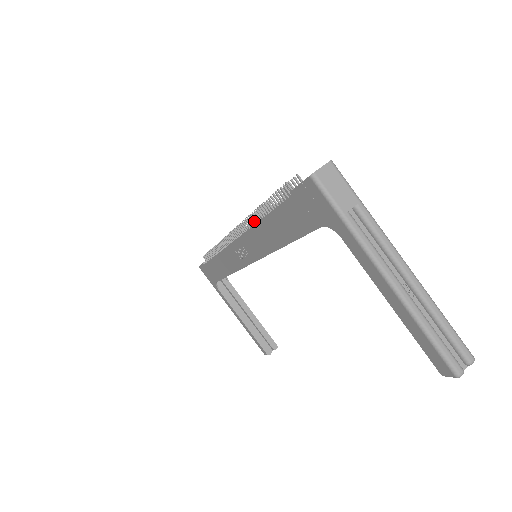
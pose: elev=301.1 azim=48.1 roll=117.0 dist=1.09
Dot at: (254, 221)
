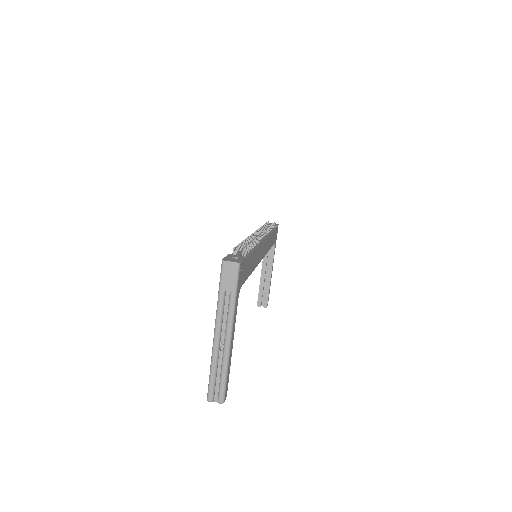
Dot at: occluded
